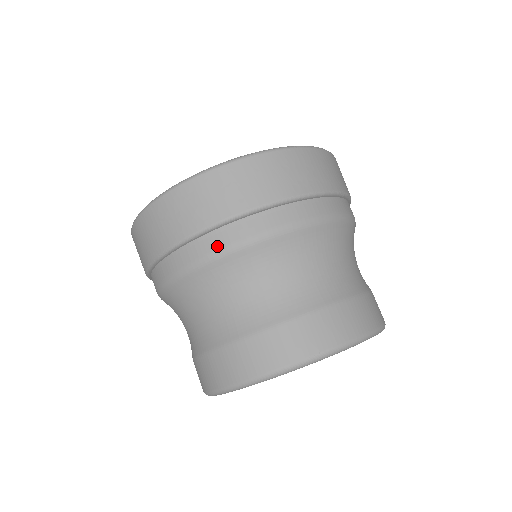
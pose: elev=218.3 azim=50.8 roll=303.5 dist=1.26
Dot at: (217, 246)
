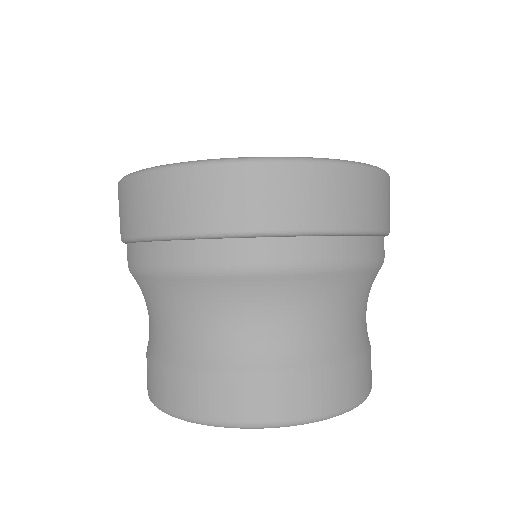
Dot at: (292, 258)
